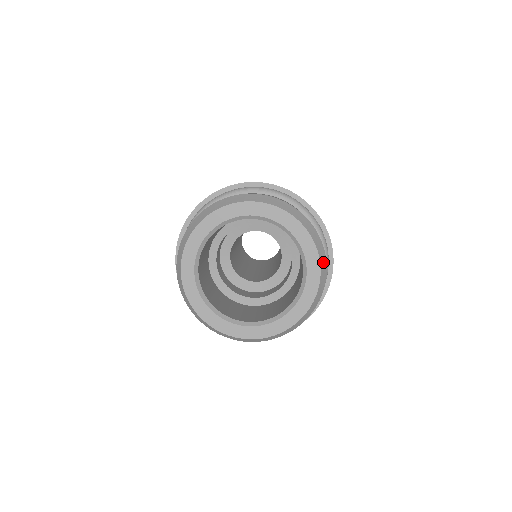
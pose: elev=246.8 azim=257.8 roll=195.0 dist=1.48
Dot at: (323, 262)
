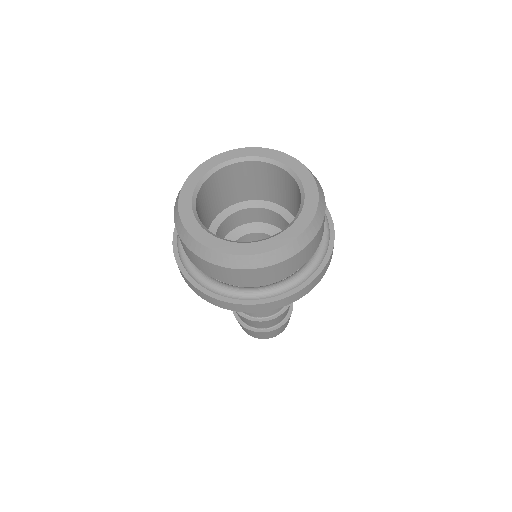
Dot at: (321, 193)
